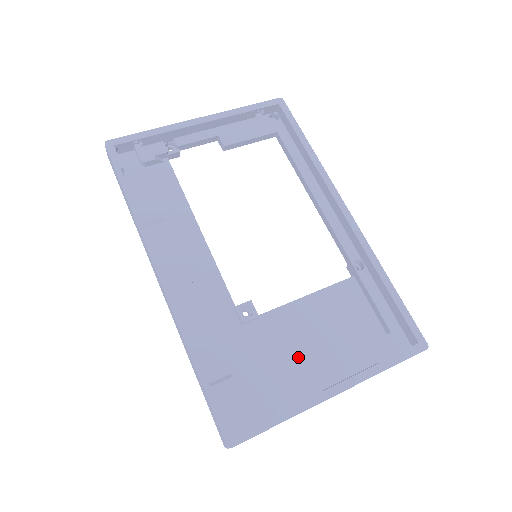
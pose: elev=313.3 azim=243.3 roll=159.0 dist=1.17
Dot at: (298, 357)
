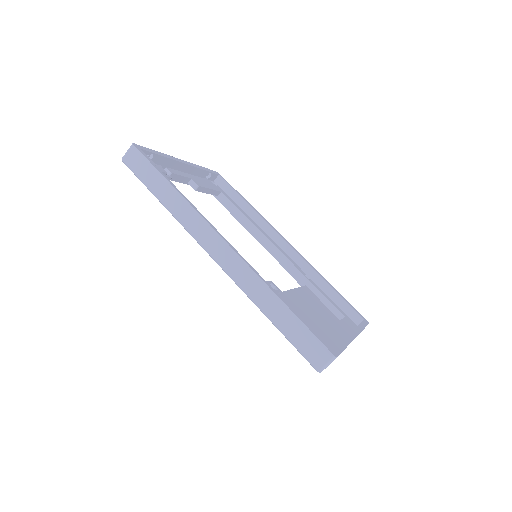
Dot at: (314, 323)
